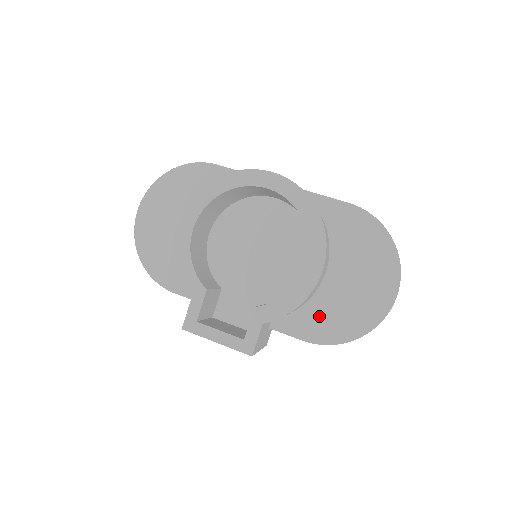
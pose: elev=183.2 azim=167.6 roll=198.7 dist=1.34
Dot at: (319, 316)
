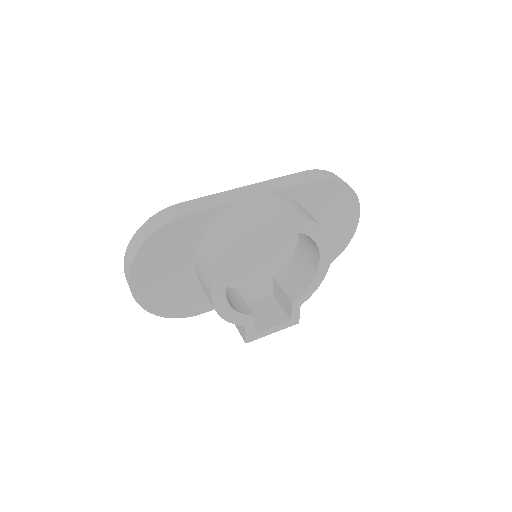
Dot at: occluded
